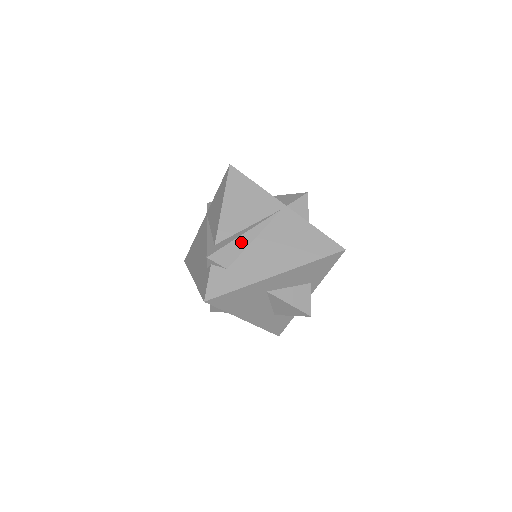
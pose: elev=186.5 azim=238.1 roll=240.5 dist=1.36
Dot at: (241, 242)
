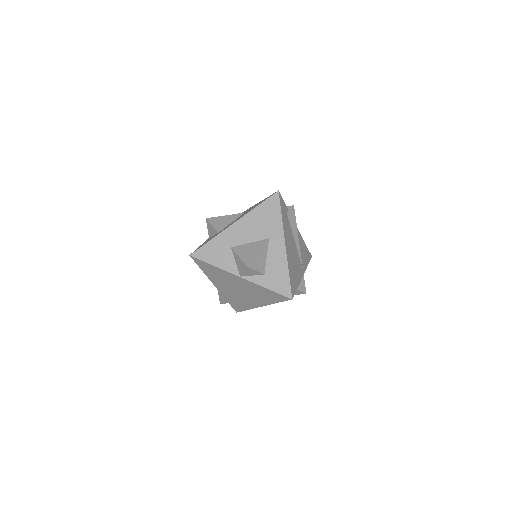
Dot at: (231, 295)
